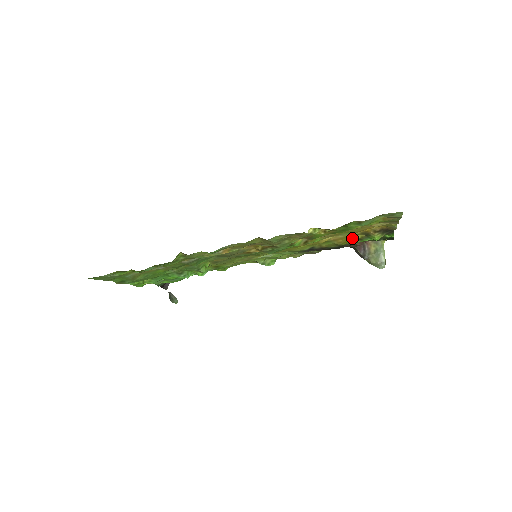
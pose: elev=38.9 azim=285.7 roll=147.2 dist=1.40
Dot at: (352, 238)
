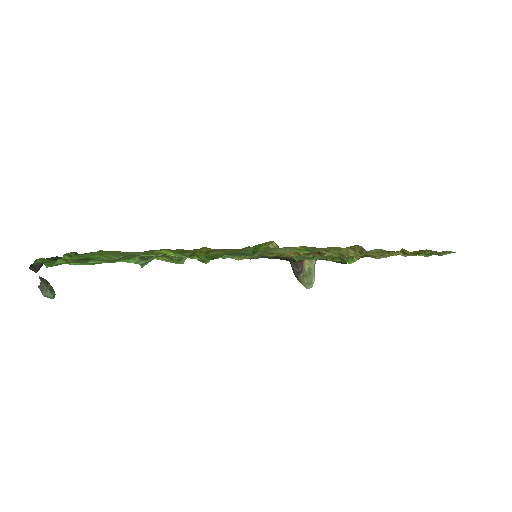
Dot at: occluded
